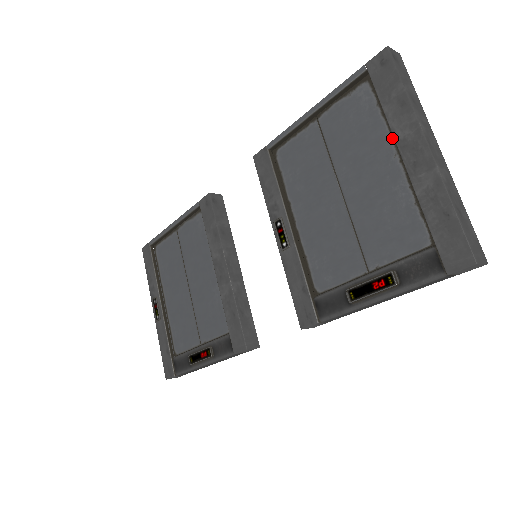
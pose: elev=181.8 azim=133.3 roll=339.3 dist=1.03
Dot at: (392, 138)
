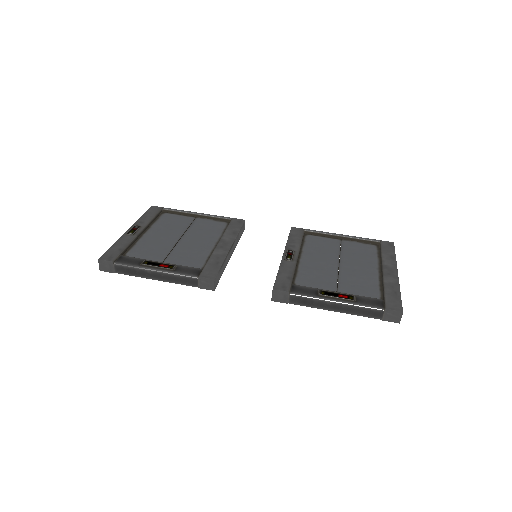
Dot at: (379, 264)
